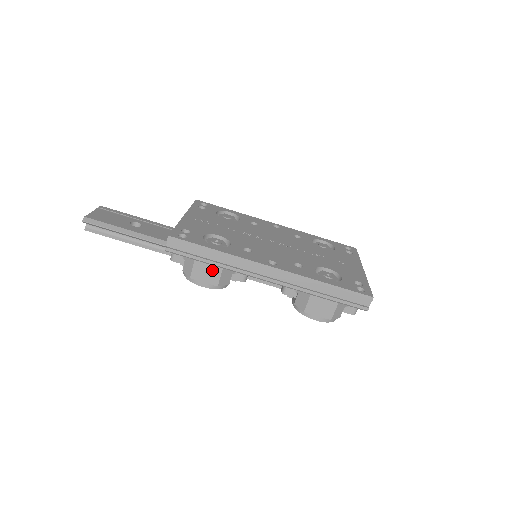
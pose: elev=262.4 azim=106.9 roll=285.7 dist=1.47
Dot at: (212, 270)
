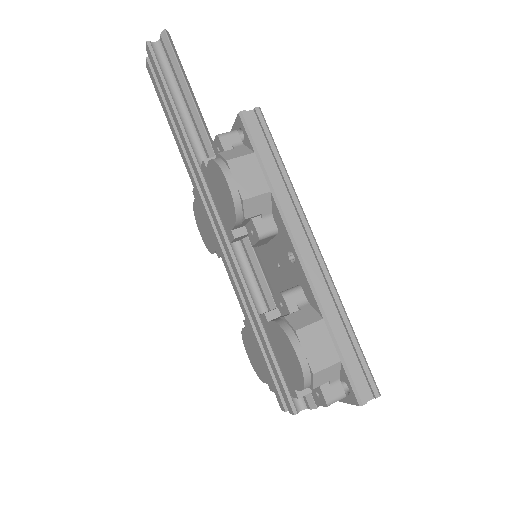
Dot at: (258, 180)
